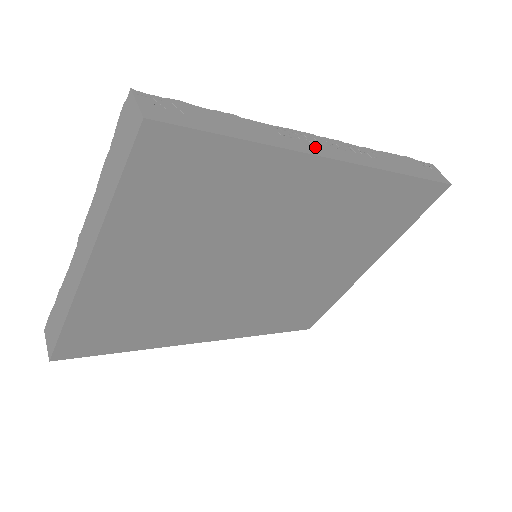
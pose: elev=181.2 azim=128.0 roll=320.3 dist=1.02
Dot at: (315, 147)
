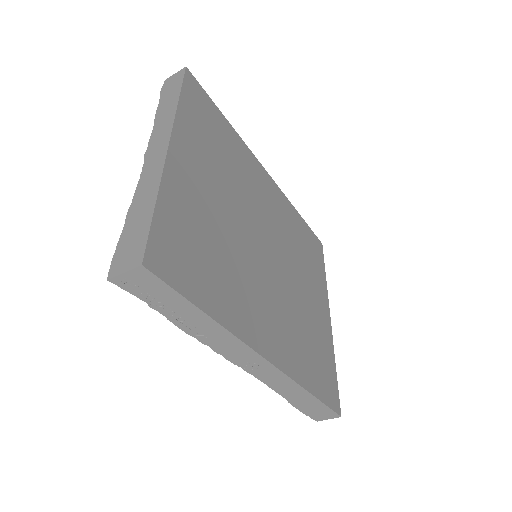
Dot at: occluded
